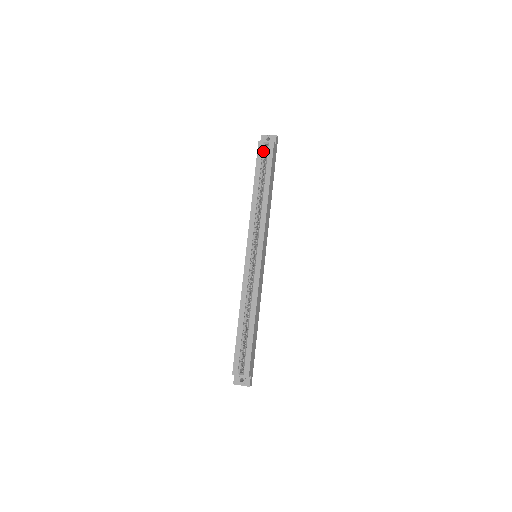
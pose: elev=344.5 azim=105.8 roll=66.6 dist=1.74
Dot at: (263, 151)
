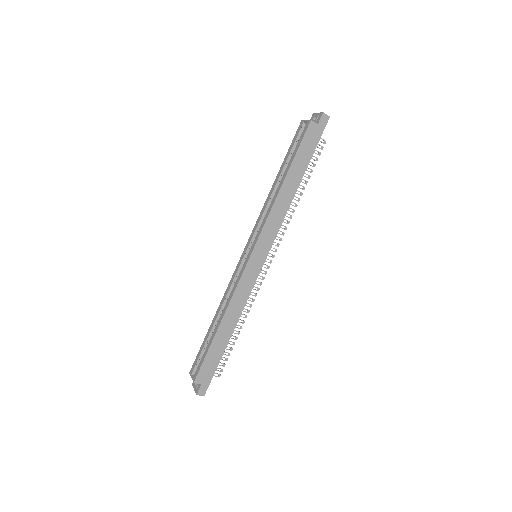
Dot at: (300, 132)
